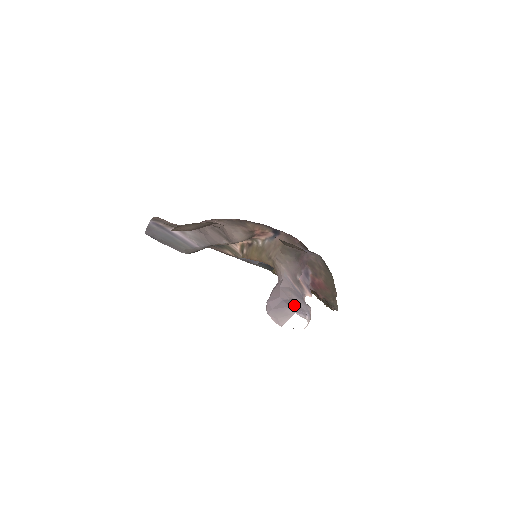
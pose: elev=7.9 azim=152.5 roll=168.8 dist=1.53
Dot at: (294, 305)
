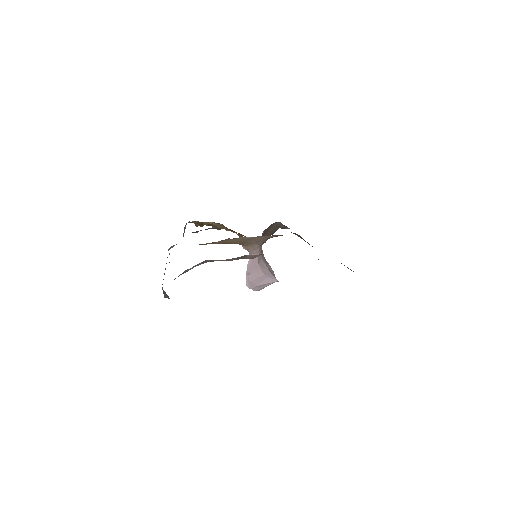
Dot at: (273, 274)
